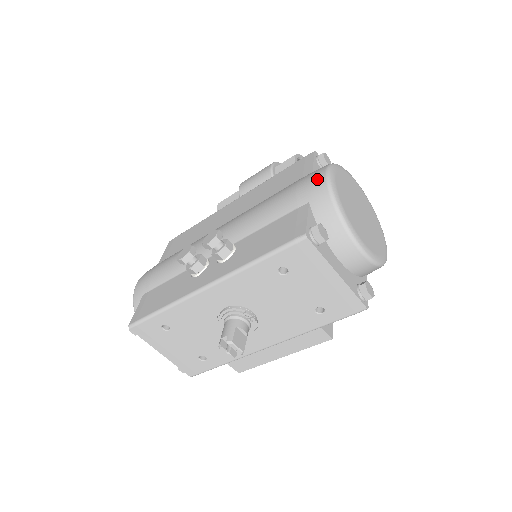
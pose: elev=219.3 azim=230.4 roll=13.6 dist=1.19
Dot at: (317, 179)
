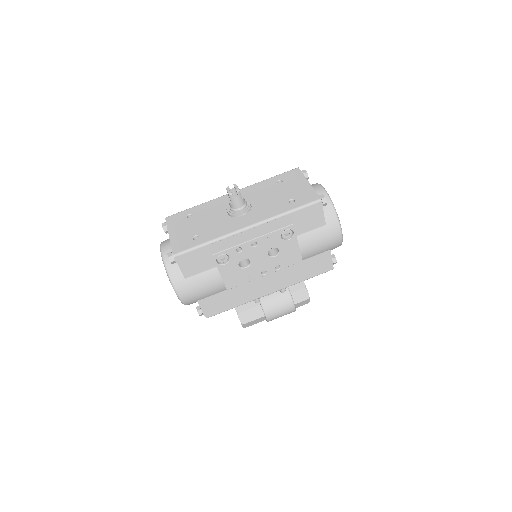
Dot at: occluded
